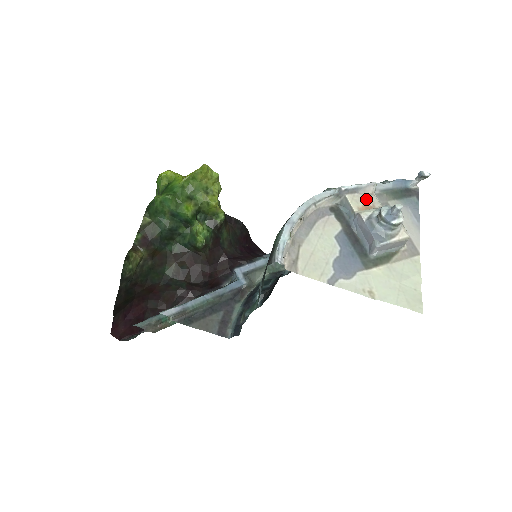
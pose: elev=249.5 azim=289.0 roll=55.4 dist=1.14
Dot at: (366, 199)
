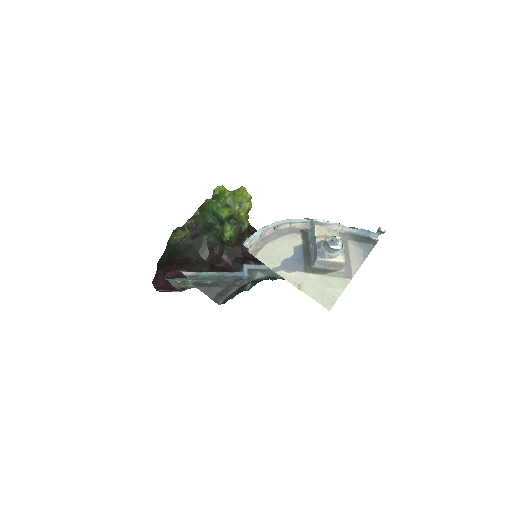
Dot at: (329, 232)
